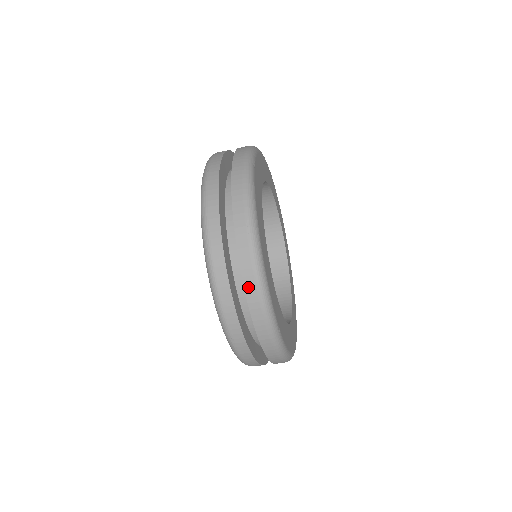
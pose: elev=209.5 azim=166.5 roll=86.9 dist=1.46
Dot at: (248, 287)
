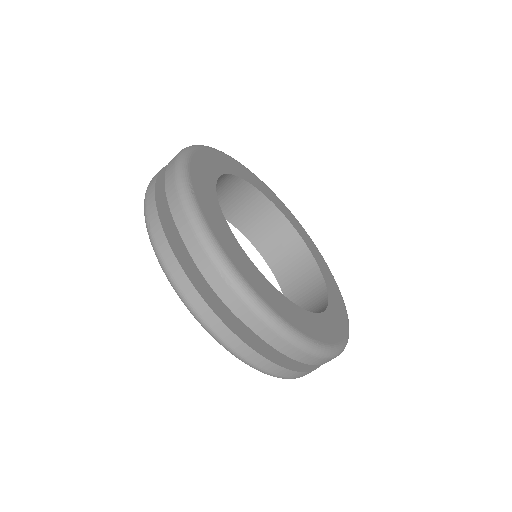
Dot at: (263, 334)
